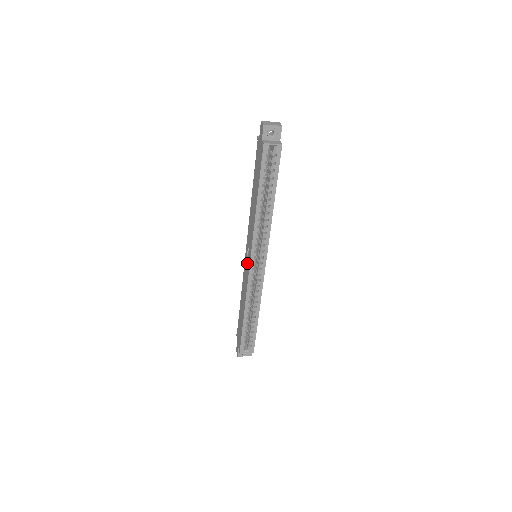
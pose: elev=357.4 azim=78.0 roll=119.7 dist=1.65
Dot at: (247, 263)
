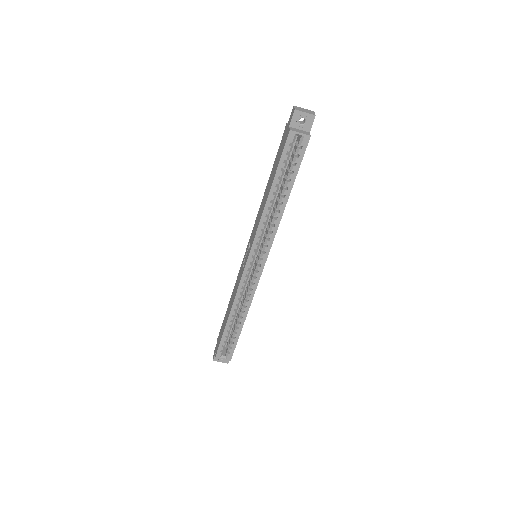
Dot at: (244, 261)
